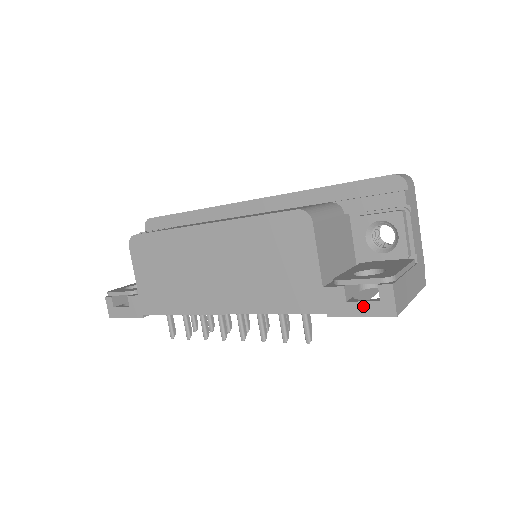
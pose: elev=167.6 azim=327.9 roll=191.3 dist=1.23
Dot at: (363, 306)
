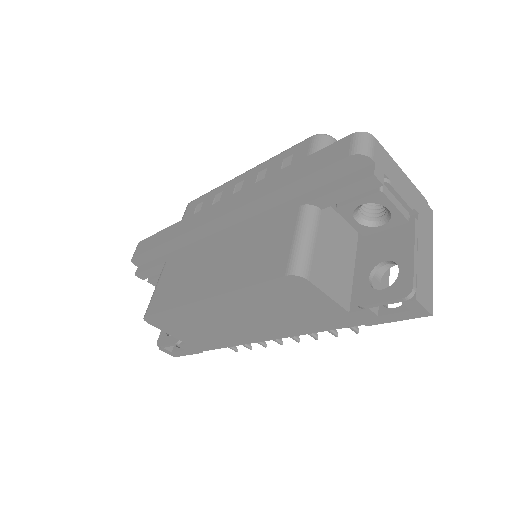
Dot at: (396, 316)
